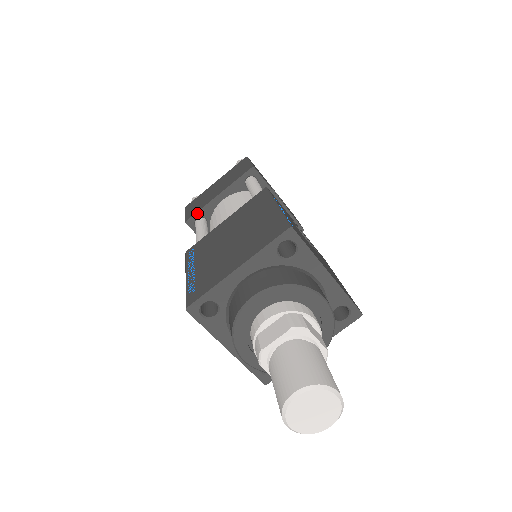
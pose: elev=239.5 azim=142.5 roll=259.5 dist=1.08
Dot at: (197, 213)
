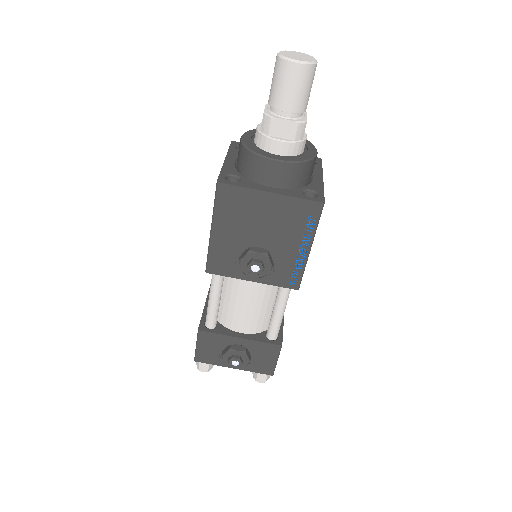
Dot at: (201, 320)
